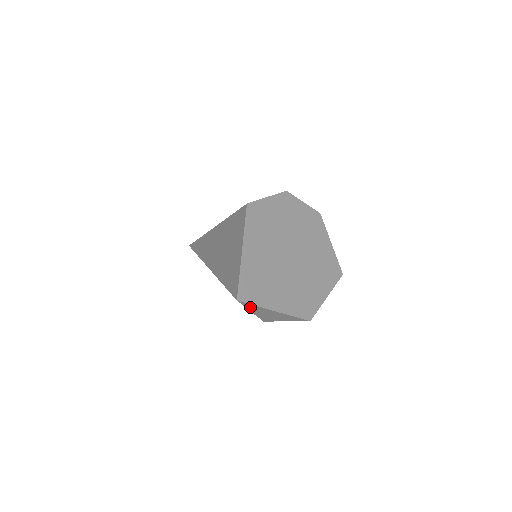
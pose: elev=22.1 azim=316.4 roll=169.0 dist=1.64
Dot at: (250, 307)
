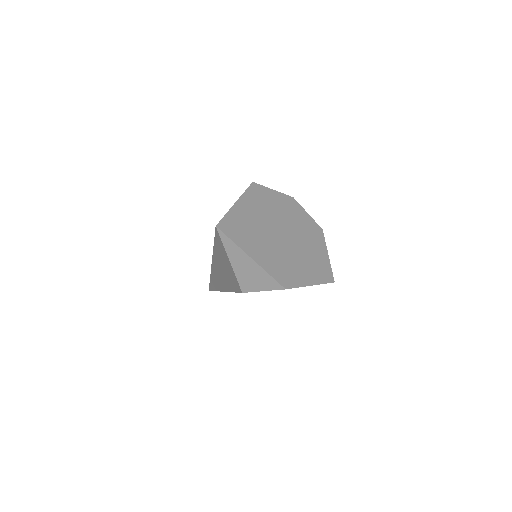
Dot at: (228, 246)
